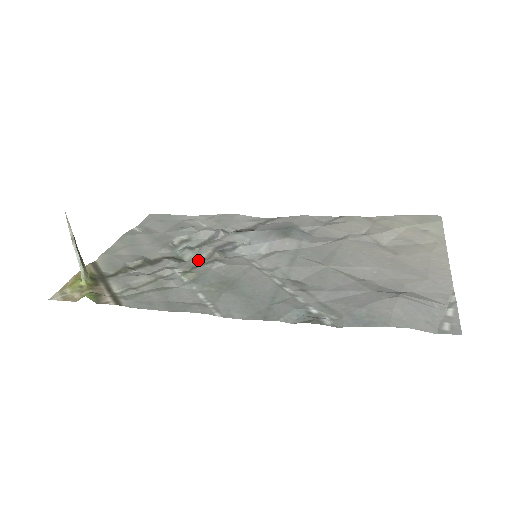
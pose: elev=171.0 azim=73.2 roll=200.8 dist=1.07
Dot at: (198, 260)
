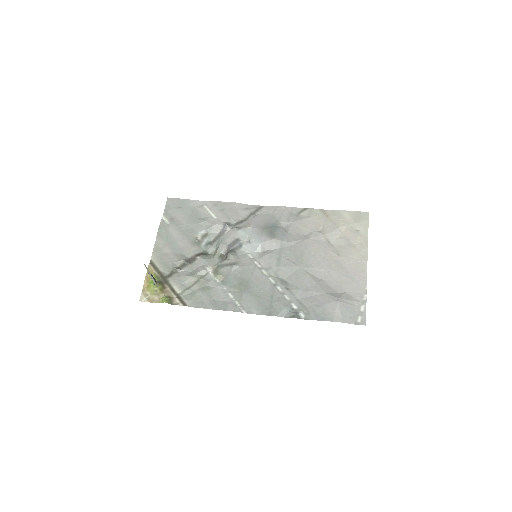
Dot at: (219, 258)
